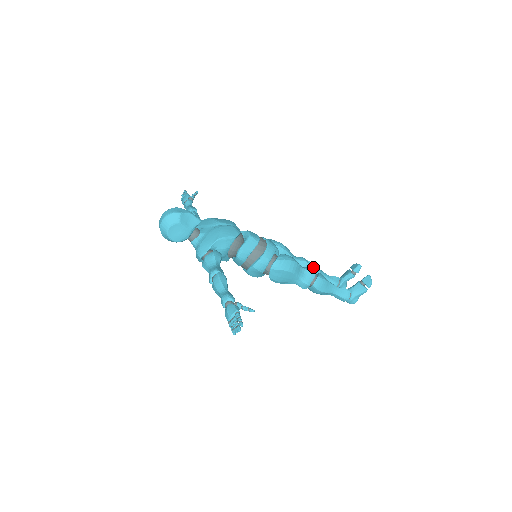
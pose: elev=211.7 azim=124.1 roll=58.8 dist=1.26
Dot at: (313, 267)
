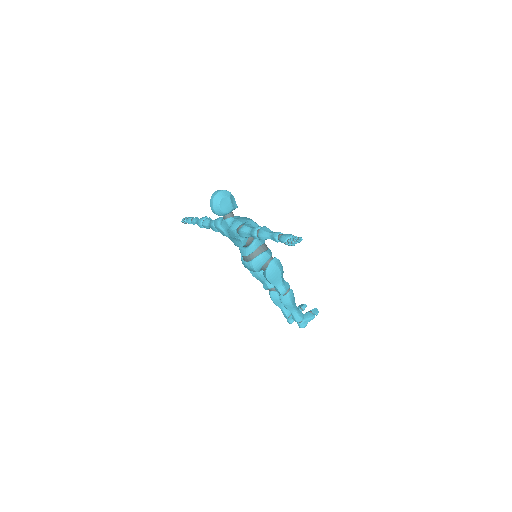
Dot at: occluded
